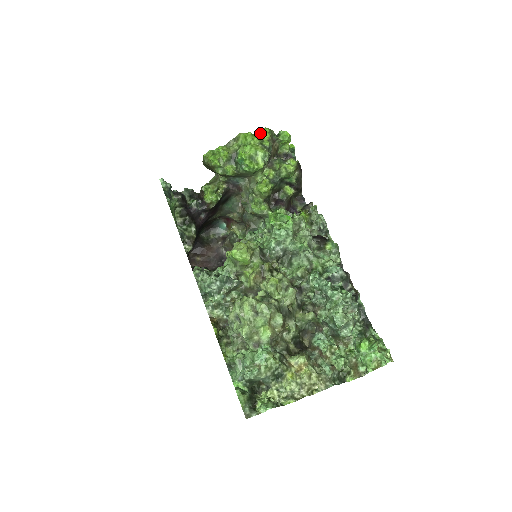
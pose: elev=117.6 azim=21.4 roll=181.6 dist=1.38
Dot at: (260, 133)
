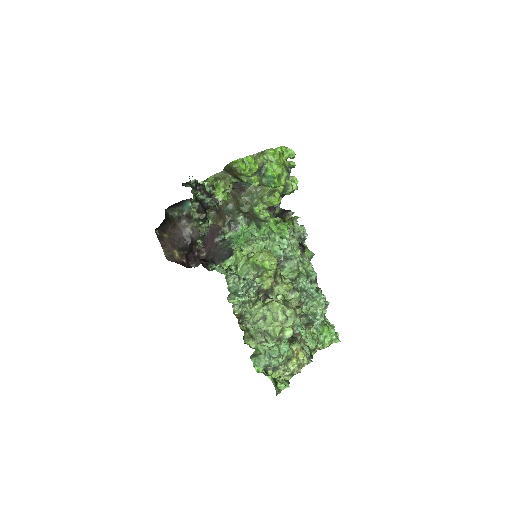
Dot at: (282, 151)
